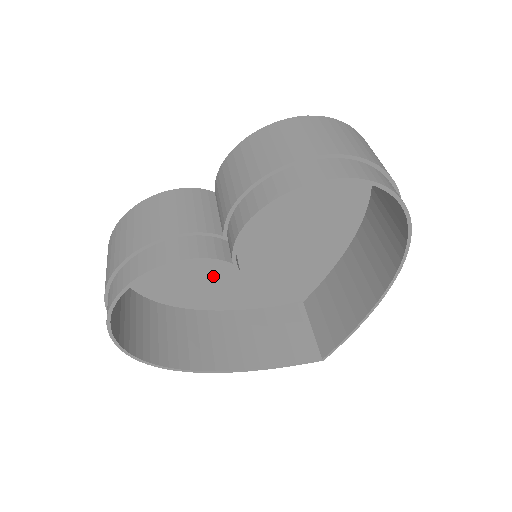
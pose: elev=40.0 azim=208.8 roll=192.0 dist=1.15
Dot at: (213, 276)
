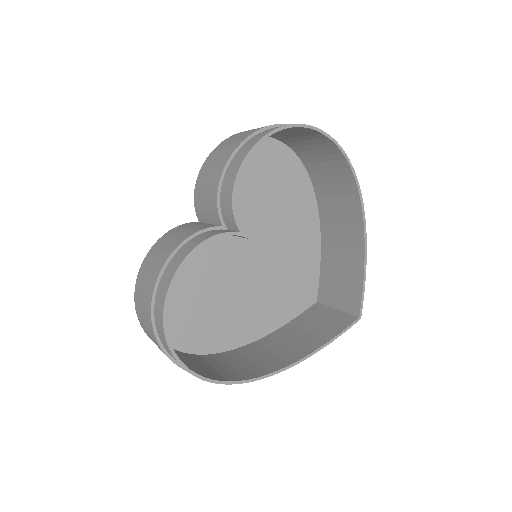
Dot at: (233, 304)
